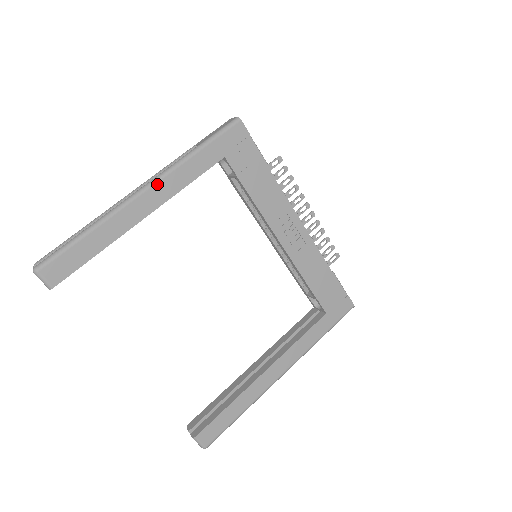
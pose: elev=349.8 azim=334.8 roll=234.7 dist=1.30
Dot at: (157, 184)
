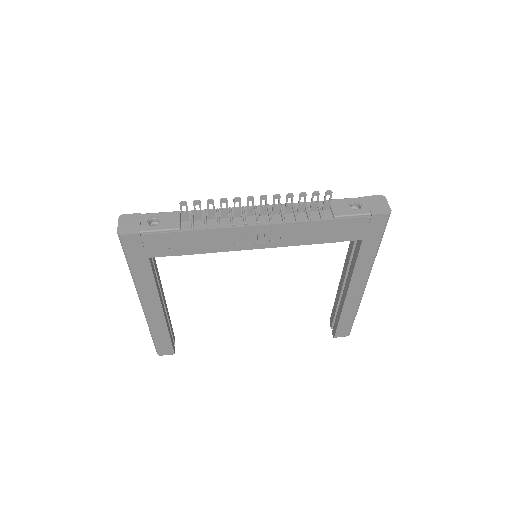
Dot at: (143, 300)
